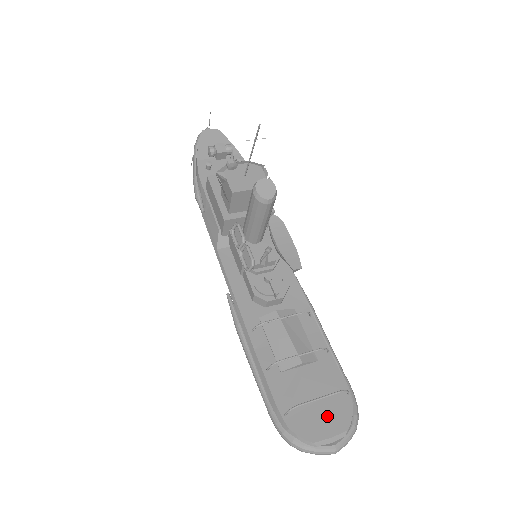
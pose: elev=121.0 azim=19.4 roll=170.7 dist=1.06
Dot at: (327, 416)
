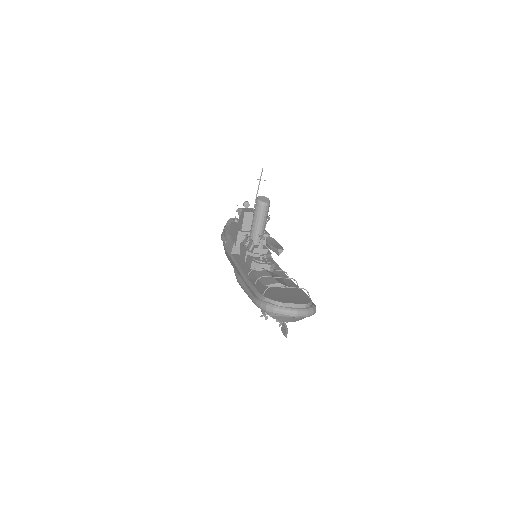
Dot at: (293, 299)
